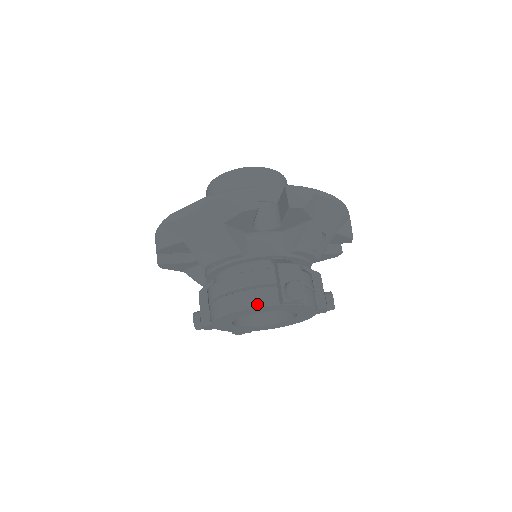
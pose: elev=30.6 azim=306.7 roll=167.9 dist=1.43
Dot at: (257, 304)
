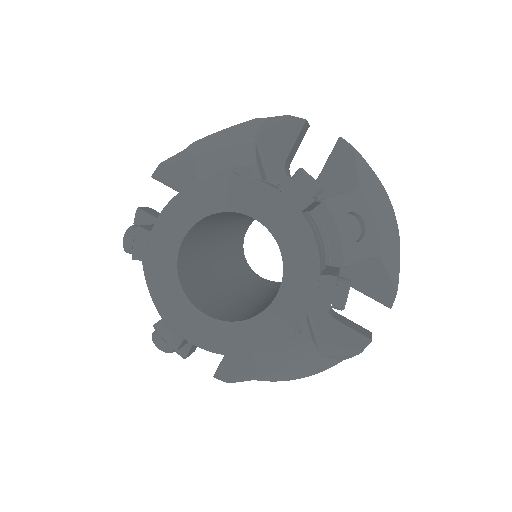
Dot at: (246, 177)
